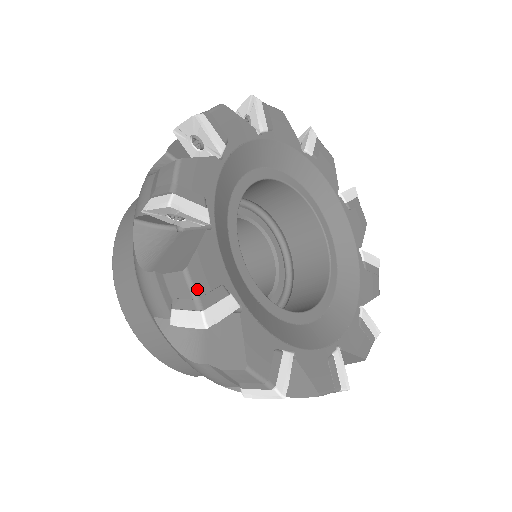
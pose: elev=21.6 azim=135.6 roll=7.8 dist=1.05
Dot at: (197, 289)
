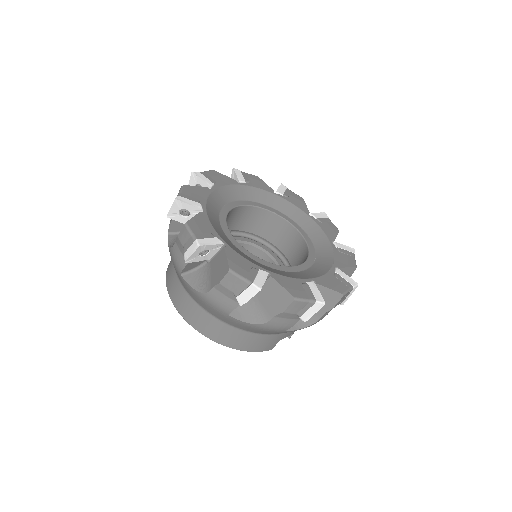
Dot at: (242, 275)
